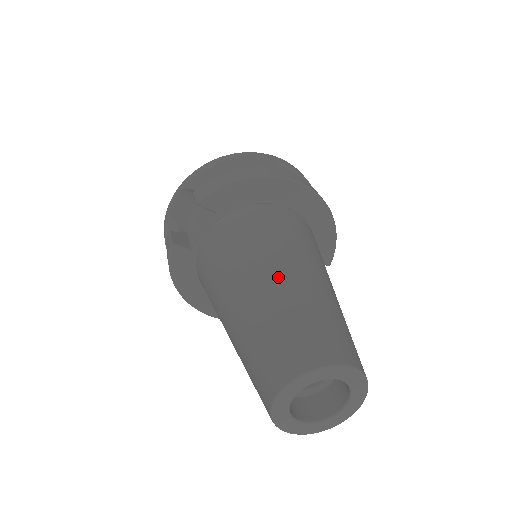
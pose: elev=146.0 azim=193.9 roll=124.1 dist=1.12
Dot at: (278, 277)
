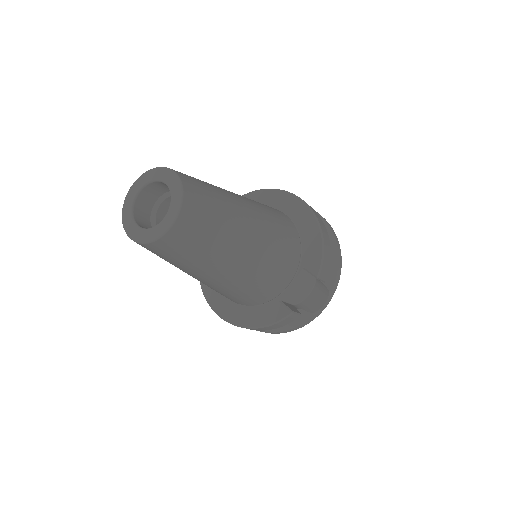
Dot at: occluded
